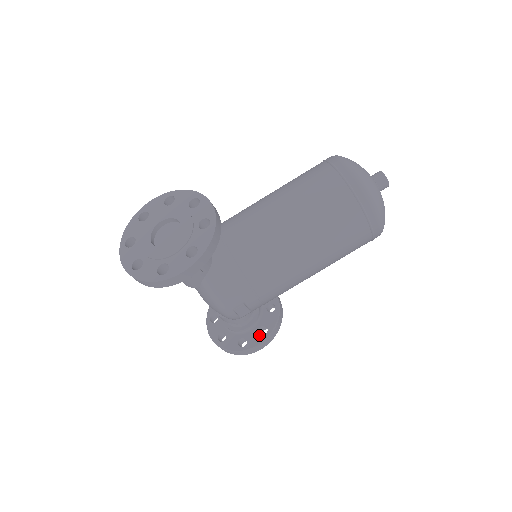
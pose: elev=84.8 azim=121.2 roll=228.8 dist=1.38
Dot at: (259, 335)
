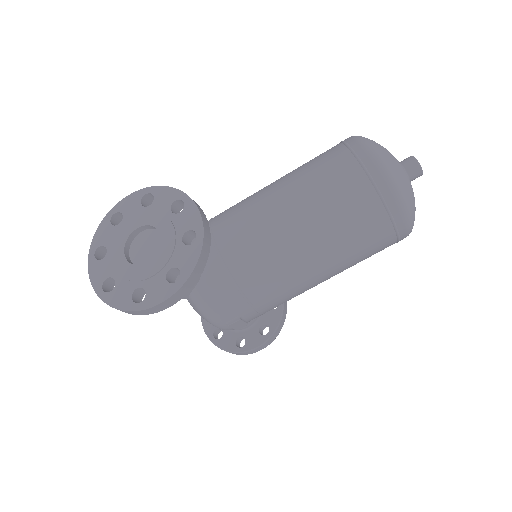
Dot at: (259, 335)
